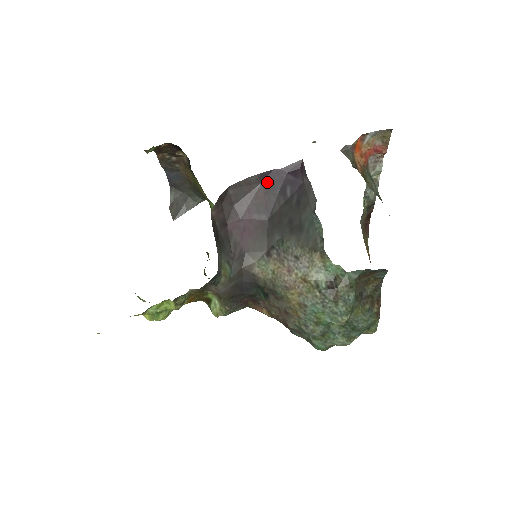
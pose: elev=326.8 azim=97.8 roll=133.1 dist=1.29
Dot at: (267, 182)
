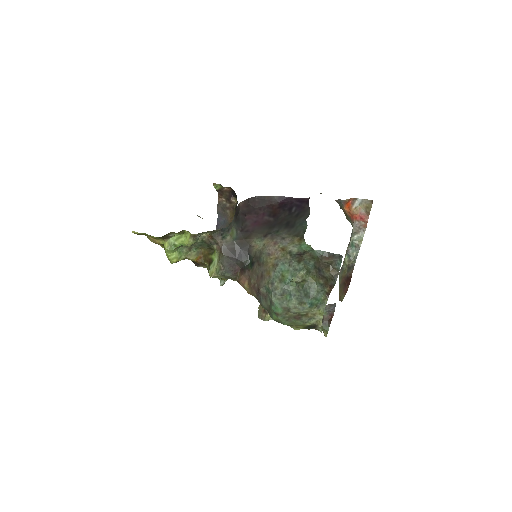
Dot at: (282, 203)
